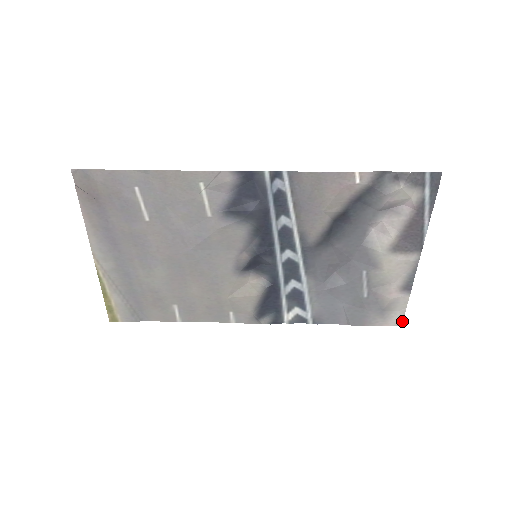
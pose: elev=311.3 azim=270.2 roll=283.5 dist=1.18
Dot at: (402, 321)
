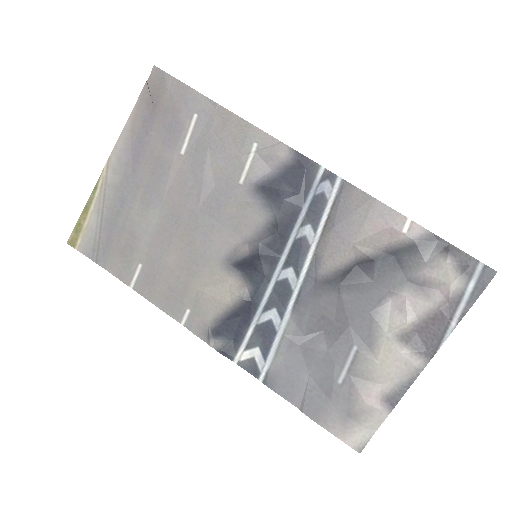
Dot at: (363, 446)
